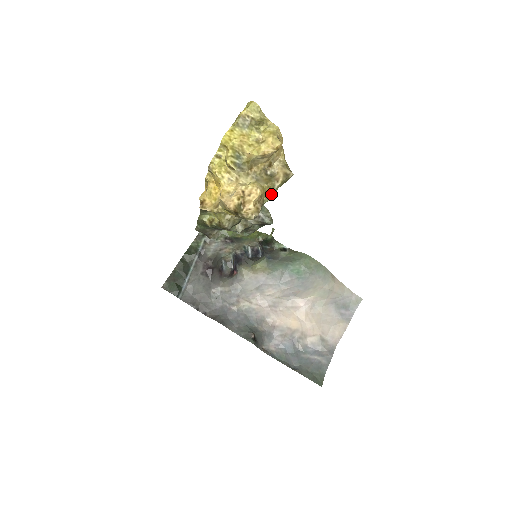
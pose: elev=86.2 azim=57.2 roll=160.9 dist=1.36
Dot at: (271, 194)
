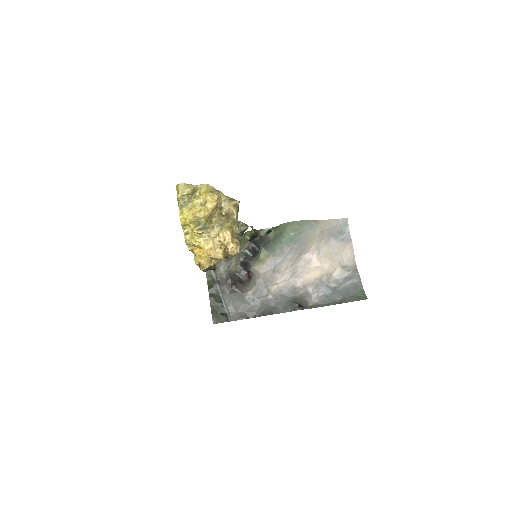
Dot at: (236, 225)
